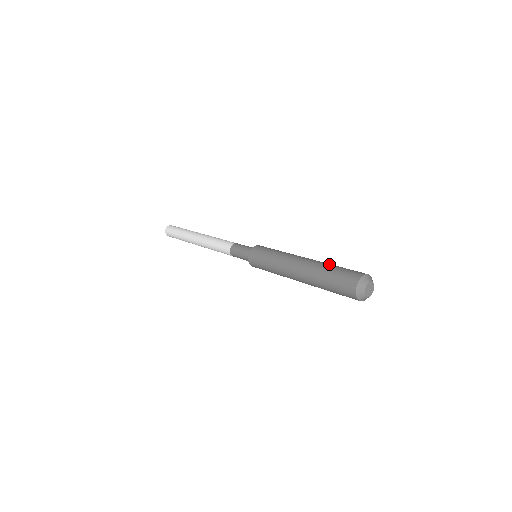
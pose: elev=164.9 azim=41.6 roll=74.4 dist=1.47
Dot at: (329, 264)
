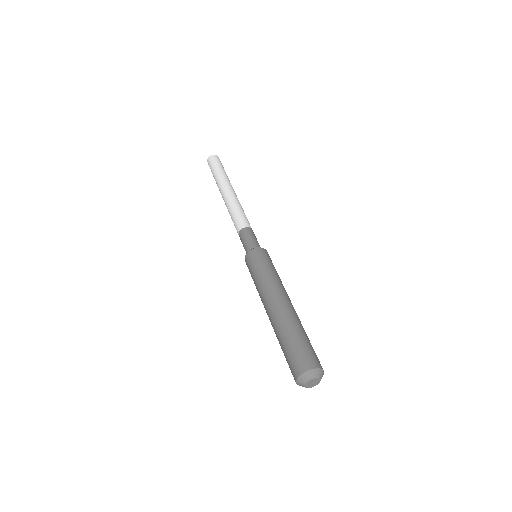
Dot at: (281, 334)
